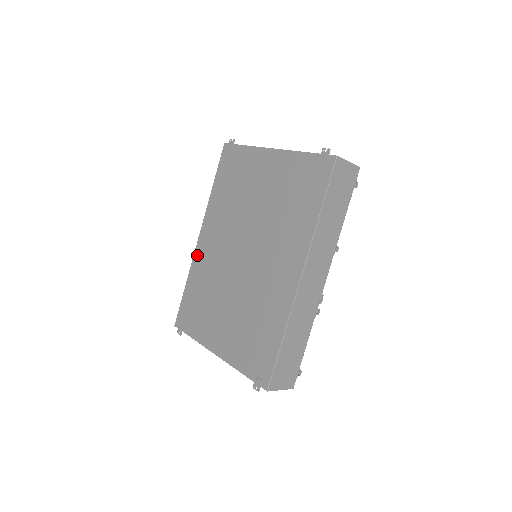
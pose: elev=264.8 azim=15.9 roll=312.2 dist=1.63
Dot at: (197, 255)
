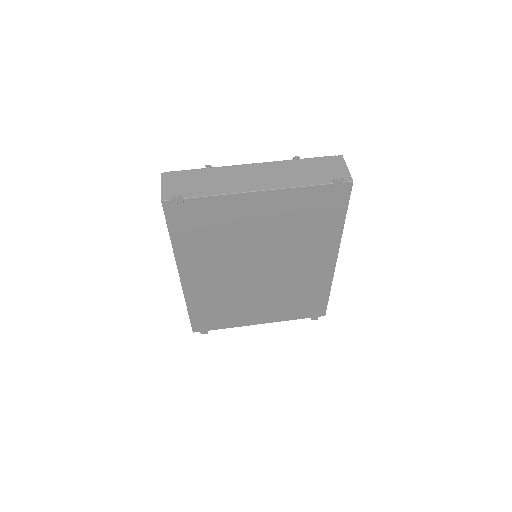
Dot at: (190, 291)
